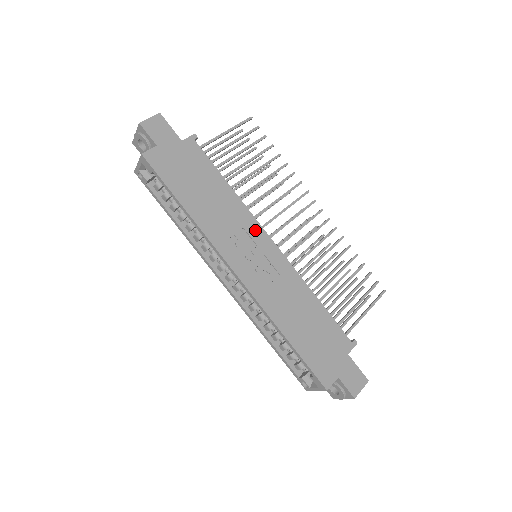
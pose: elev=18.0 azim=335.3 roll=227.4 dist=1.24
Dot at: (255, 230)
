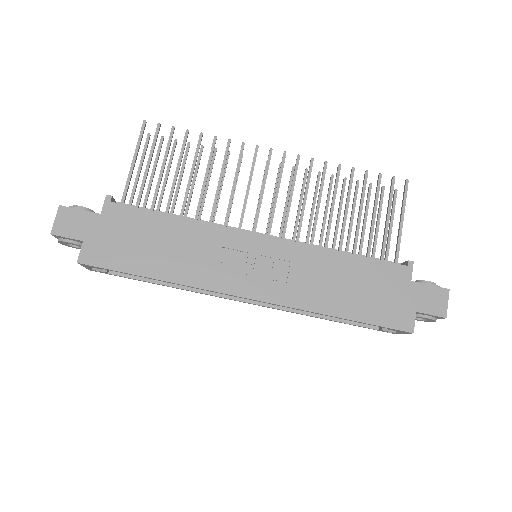
Dot at: (235, 239)
